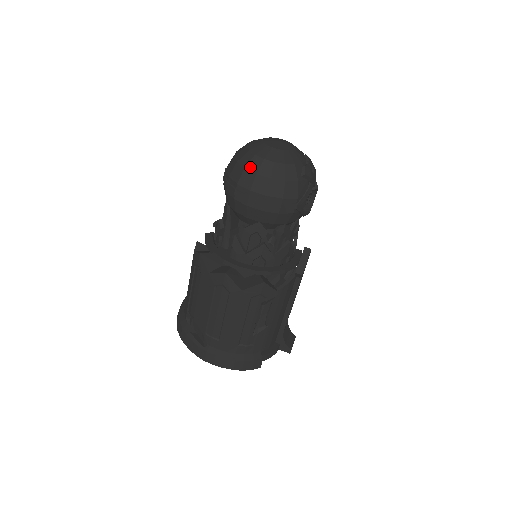
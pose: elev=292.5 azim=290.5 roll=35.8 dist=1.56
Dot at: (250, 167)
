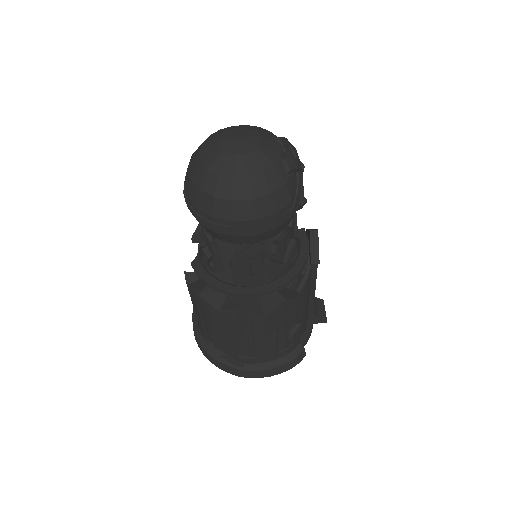
Dot at: (220, 193)
